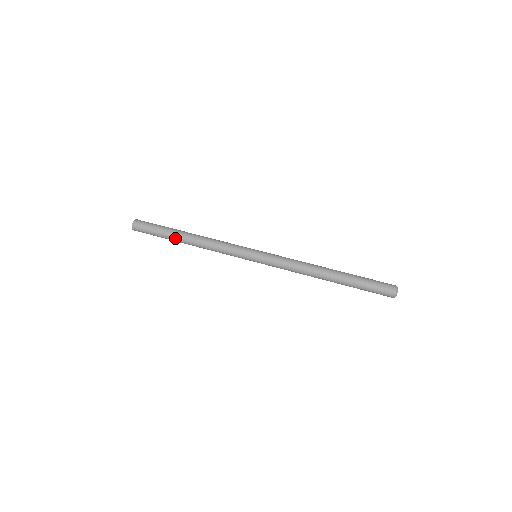
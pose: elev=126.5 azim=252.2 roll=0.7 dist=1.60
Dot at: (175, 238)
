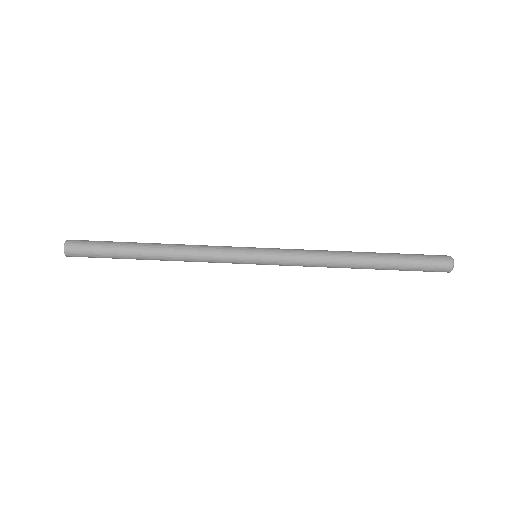
Dot at: (136, 259)
